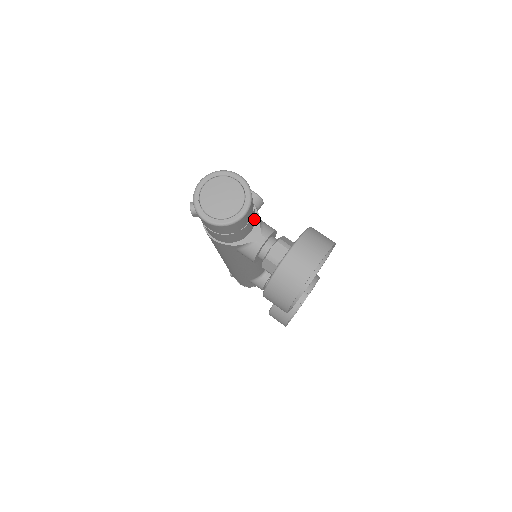
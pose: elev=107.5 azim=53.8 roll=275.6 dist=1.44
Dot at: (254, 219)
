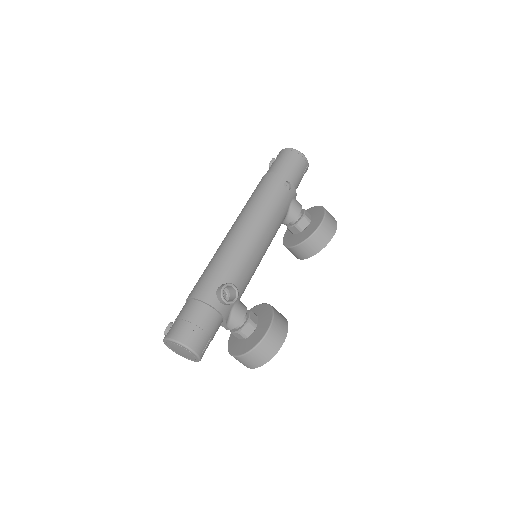
Dot at: occluded
